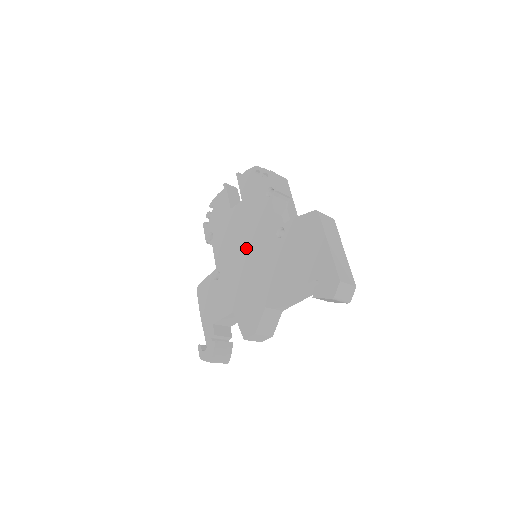
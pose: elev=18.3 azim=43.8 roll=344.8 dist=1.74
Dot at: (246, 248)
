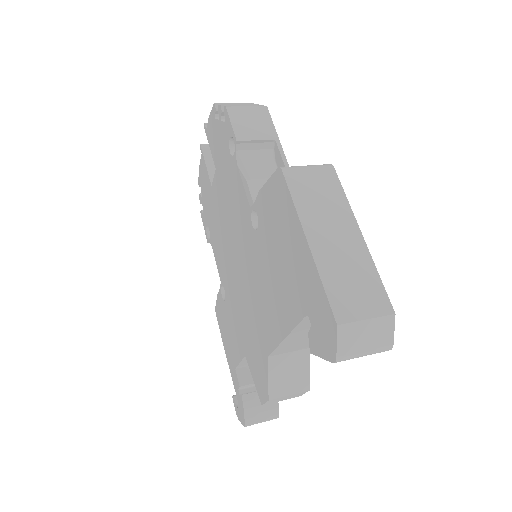
Dot at: (233, 250)
